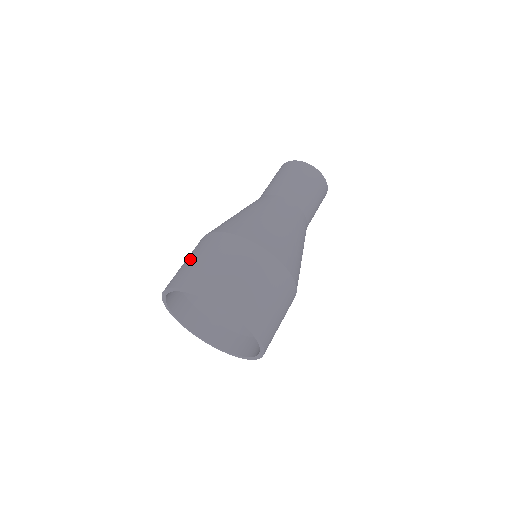
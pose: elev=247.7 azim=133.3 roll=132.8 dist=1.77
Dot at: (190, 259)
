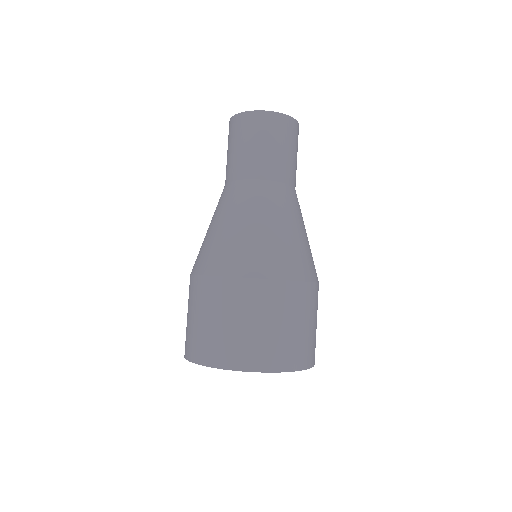
Dot at: (187, 316)
